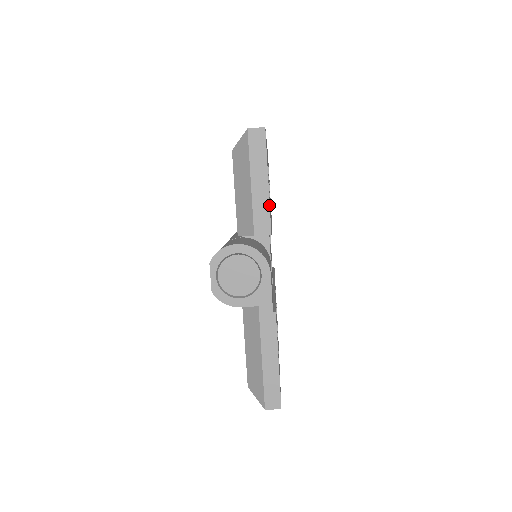
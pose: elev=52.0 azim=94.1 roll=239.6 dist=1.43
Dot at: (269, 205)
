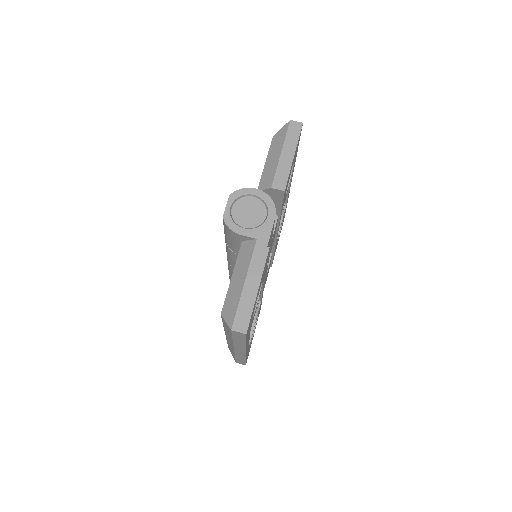
Dot at: occluded
